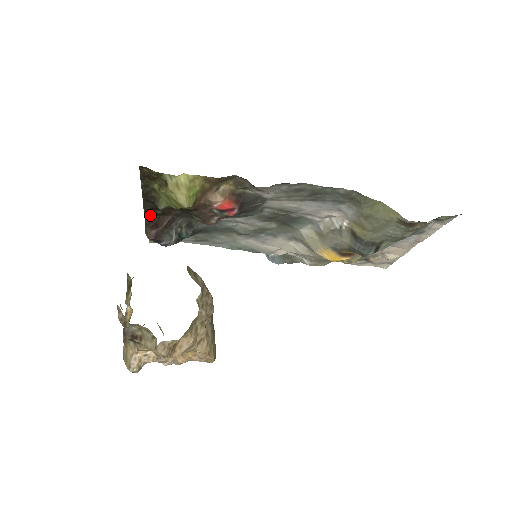
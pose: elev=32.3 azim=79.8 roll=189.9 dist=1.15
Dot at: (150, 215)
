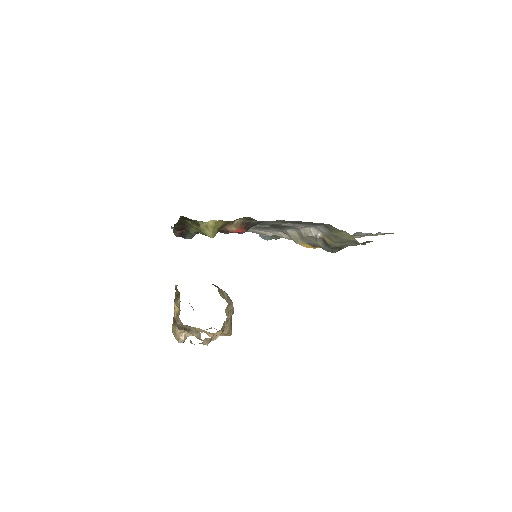
Dot at: occluded
